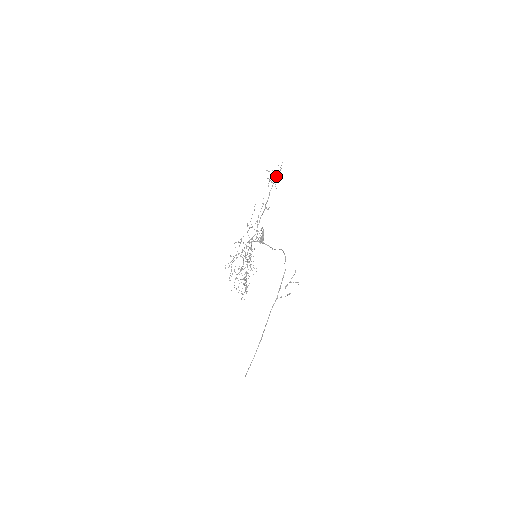
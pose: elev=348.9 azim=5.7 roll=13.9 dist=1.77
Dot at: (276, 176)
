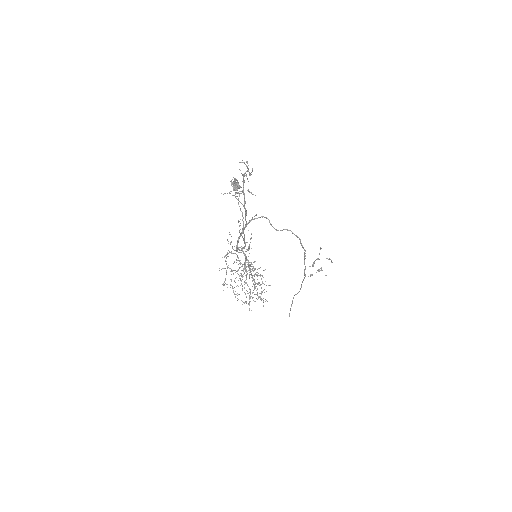
Dot at: occluded
